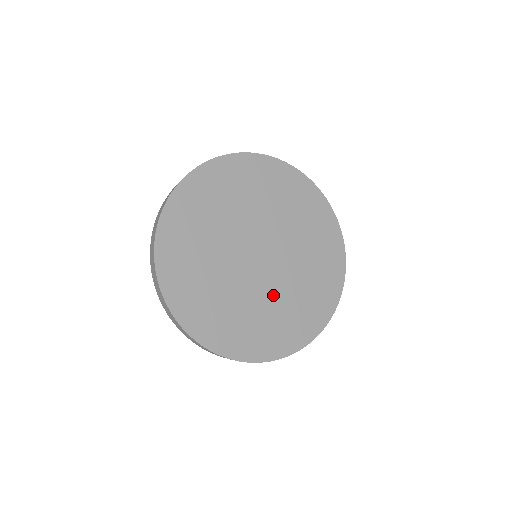
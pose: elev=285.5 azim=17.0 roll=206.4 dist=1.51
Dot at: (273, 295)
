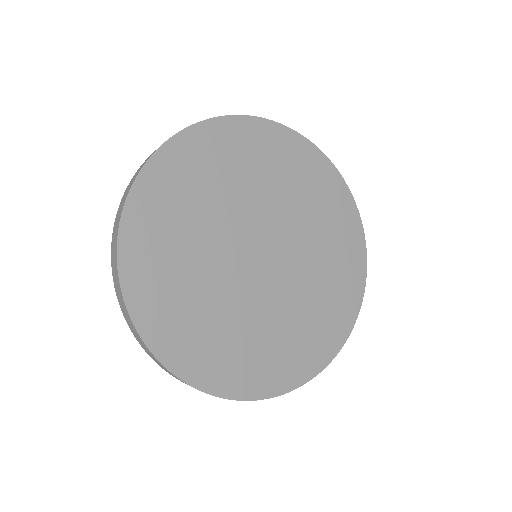
Dot at: (260, 312)
